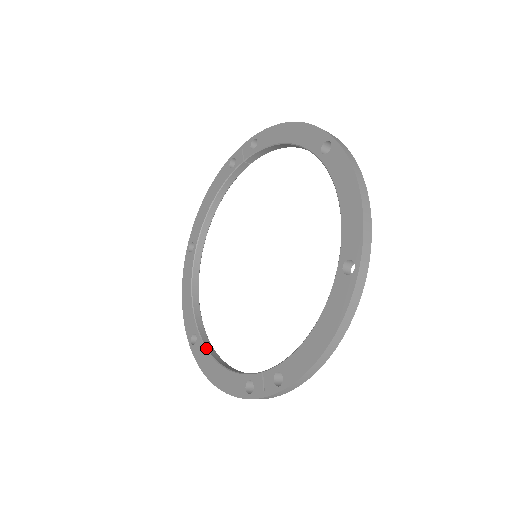
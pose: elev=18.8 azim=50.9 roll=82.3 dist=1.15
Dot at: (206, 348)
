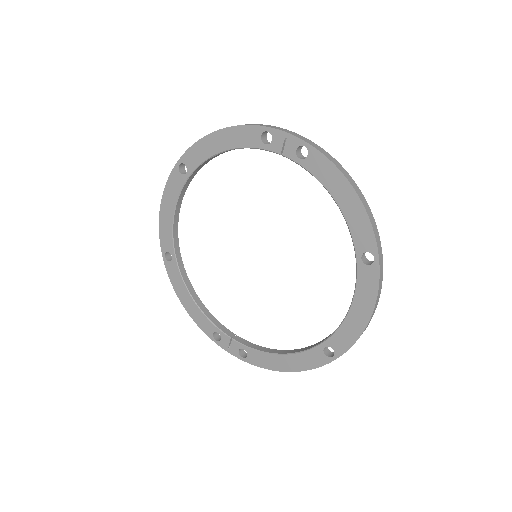
Dot at: (181, 276)
